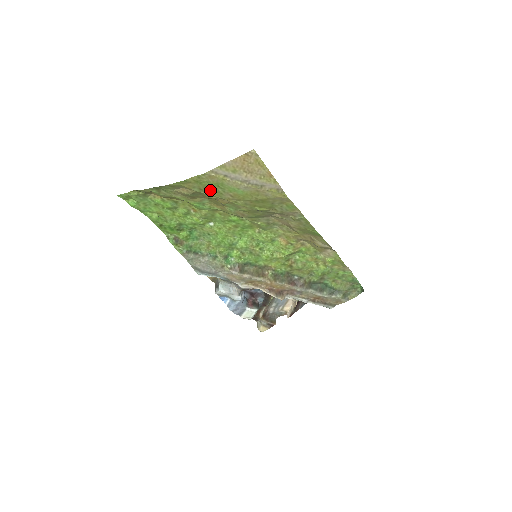
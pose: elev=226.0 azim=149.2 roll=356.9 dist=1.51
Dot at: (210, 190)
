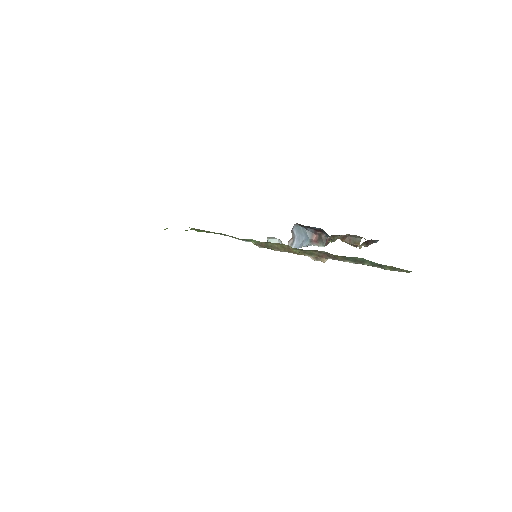
Dot at: occluded
